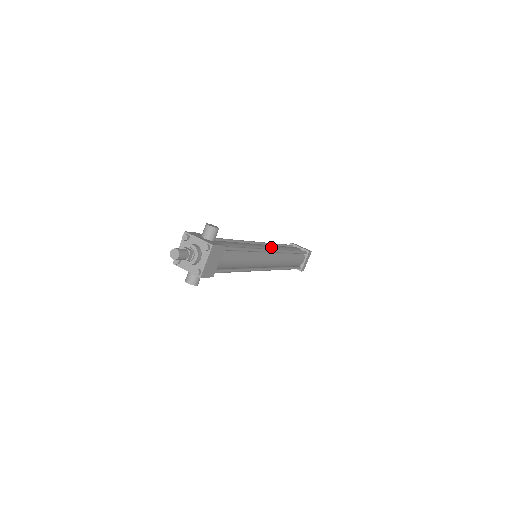
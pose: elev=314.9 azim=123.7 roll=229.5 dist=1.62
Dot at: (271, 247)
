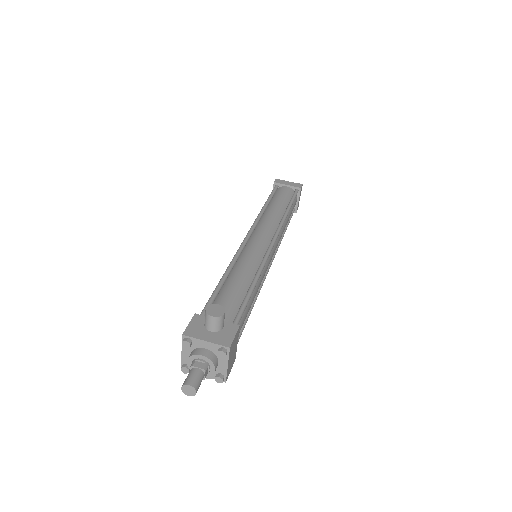
Dot at: (268, 232)
